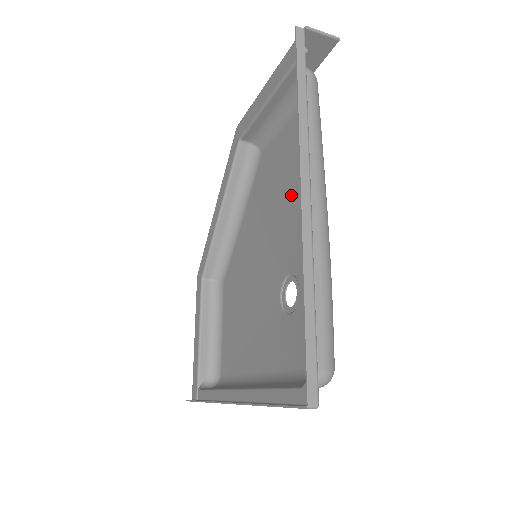
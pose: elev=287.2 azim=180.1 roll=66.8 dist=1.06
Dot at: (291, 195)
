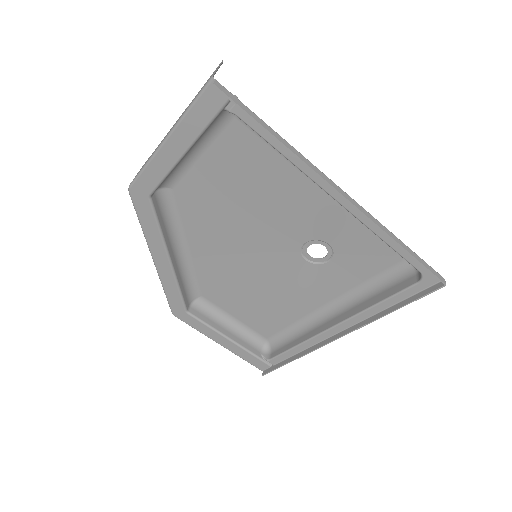
Dot at: (263, 199)
